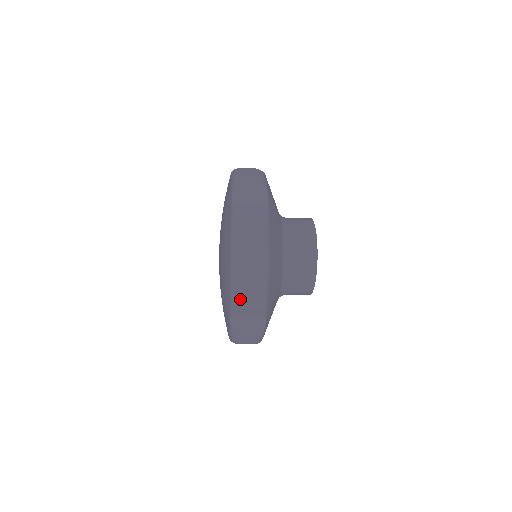
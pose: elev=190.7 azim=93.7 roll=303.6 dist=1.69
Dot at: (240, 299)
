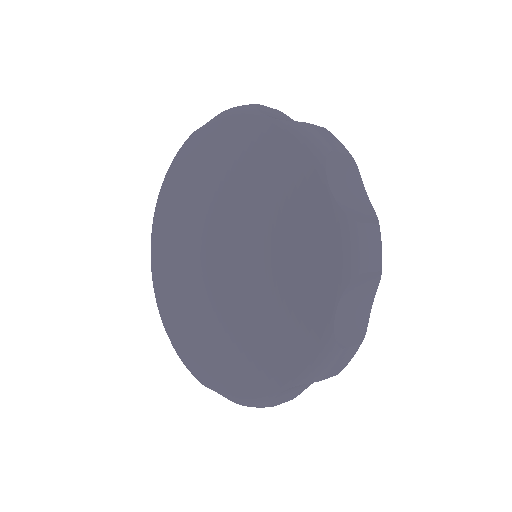
Dot at: (362, 251)
